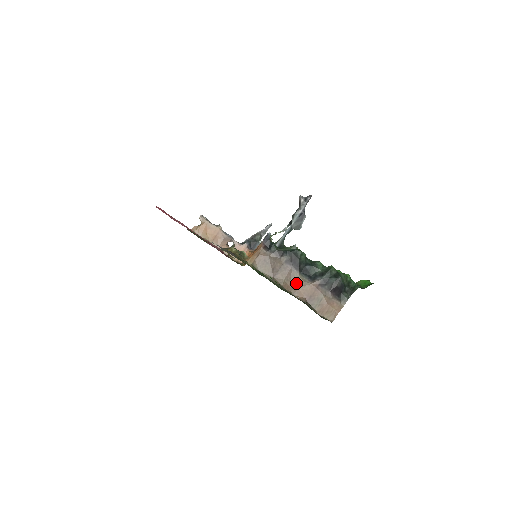
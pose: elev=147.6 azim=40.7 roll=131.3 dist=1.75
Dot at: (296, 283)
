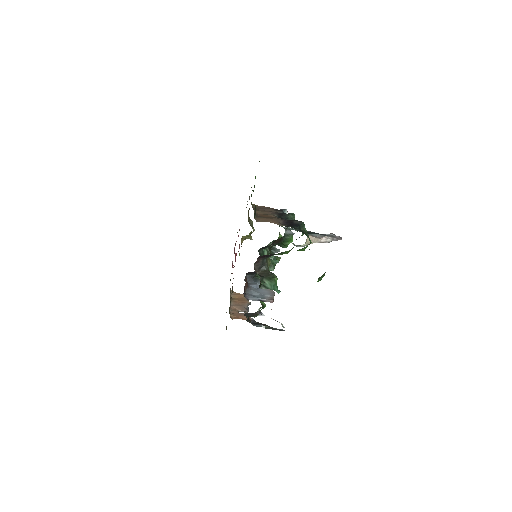
Dot at: (266, 214)
